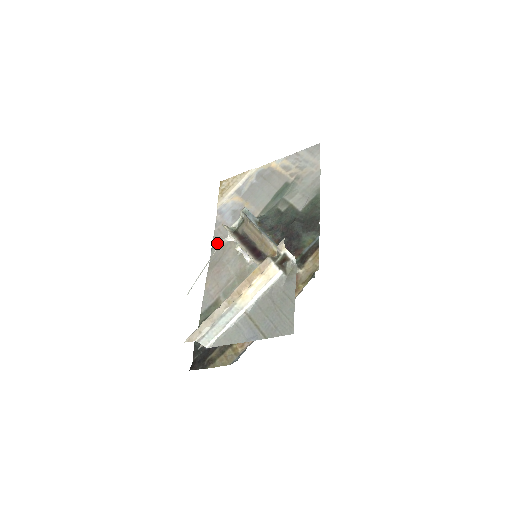
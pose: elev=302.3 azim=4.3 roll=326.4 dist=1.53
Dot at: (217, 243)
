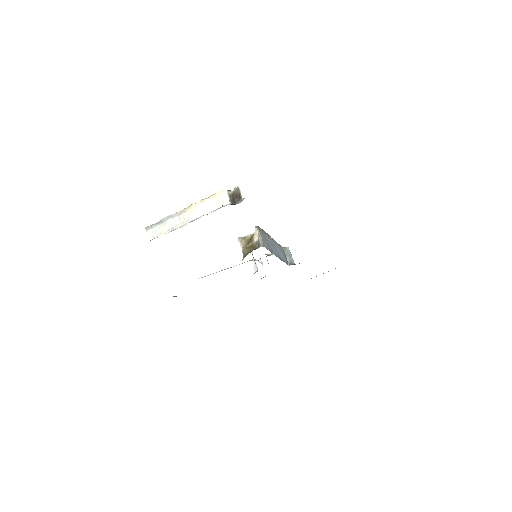
Dot at: occluded
